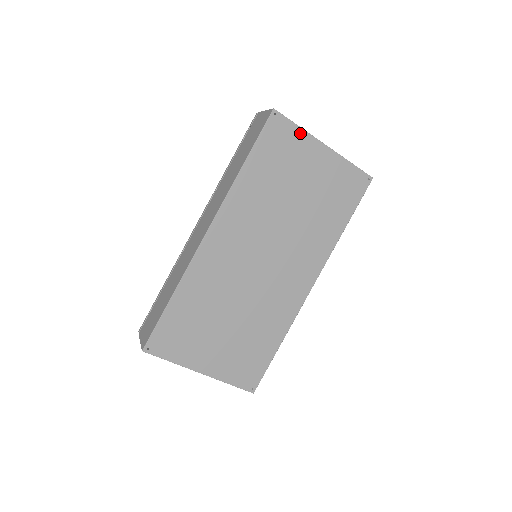
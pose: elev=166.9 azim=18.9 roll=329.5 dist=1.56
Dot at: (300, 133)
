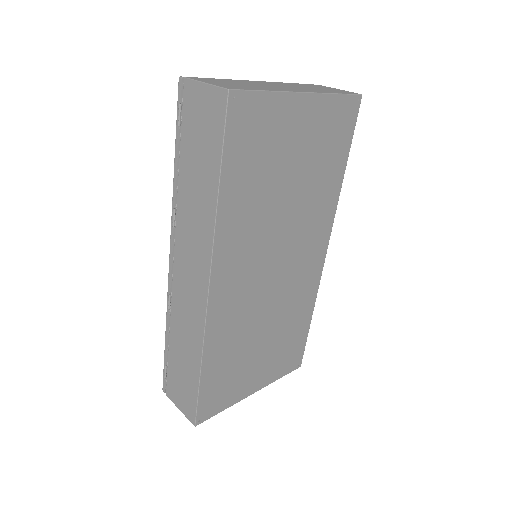
Dot at: (271, 99)
